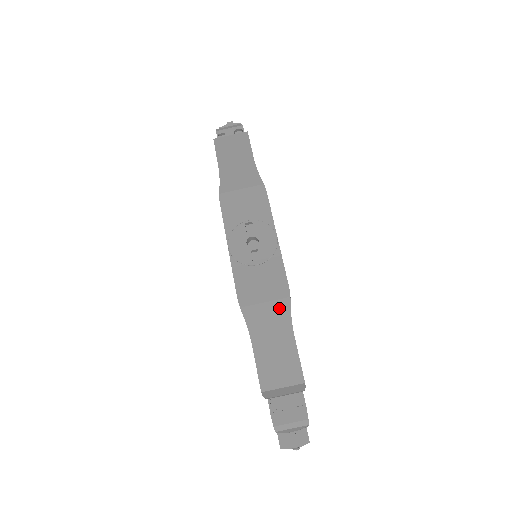
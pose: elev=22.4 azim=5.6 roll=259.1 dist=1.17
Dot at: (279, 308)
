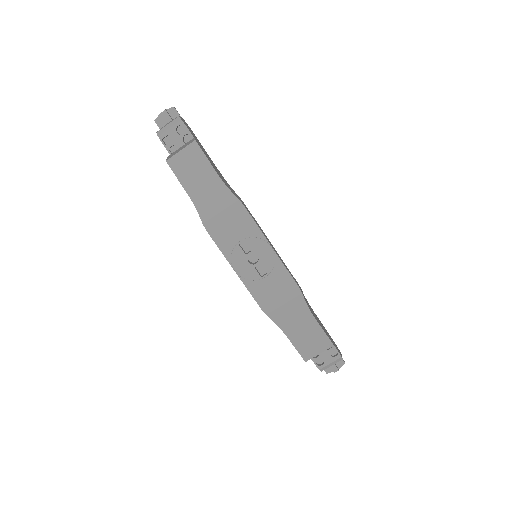
Dot at: (296, 304)
